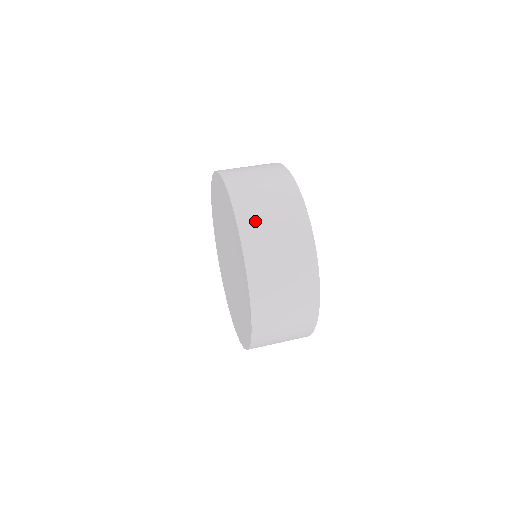
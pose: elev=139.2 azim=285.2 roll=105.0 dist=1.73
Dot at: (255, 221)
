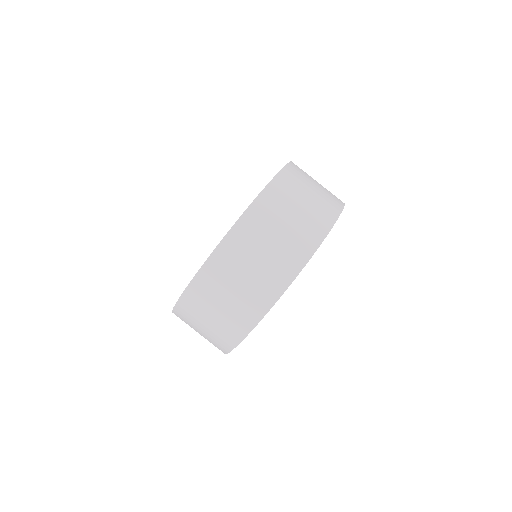
Dot at: occluded
